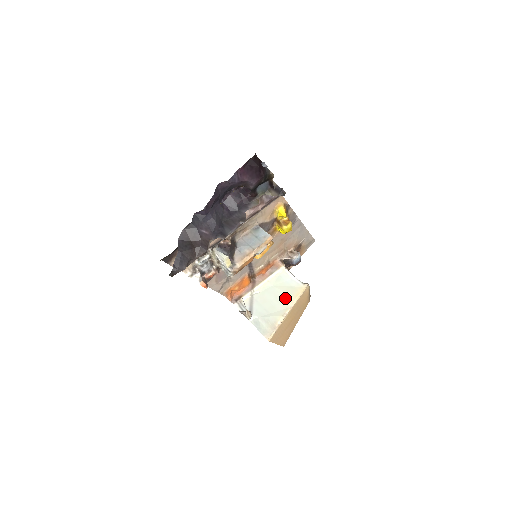
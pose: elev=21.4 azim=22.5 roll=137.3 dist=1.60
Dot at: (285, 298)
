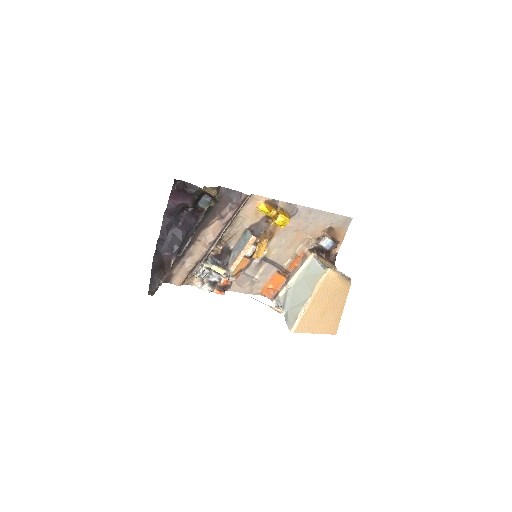
Dot at: (309, 287)
